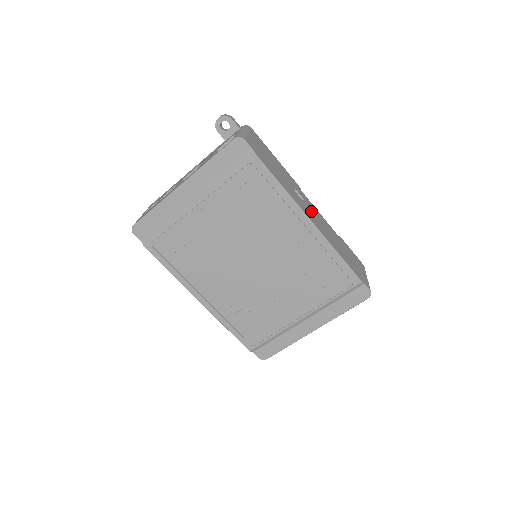
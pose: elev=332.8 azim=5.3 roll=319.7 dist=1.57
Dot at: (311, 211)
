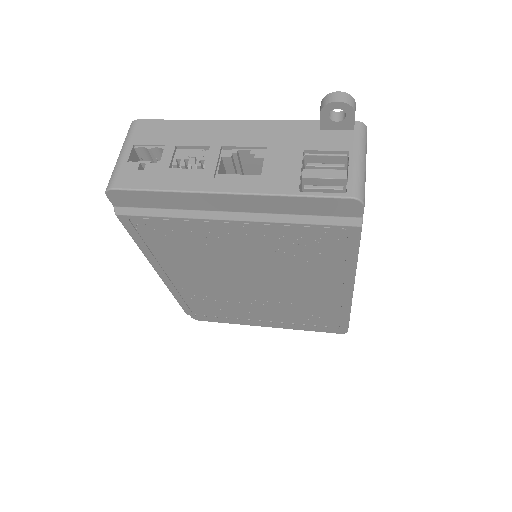
Dot at: occluded
